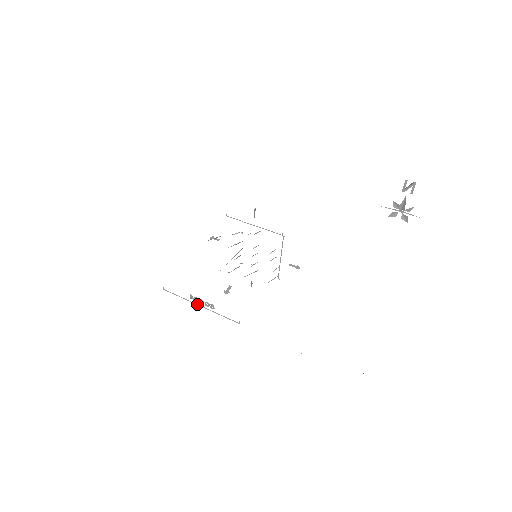
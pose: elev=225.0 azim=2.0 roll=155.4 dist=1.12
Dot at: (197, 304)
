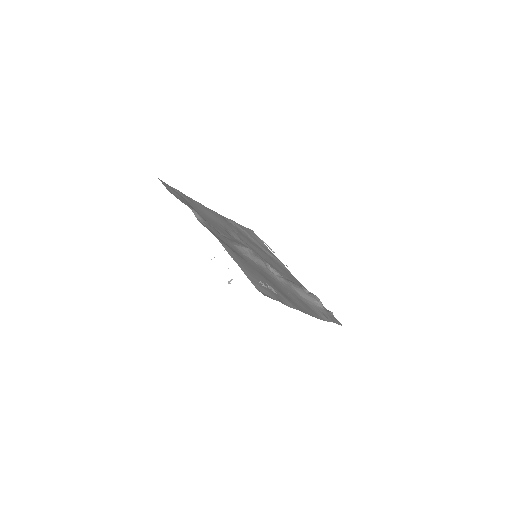
Dot at: occluded
